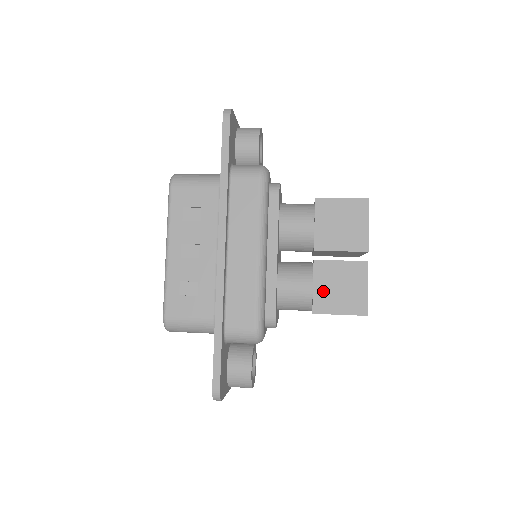
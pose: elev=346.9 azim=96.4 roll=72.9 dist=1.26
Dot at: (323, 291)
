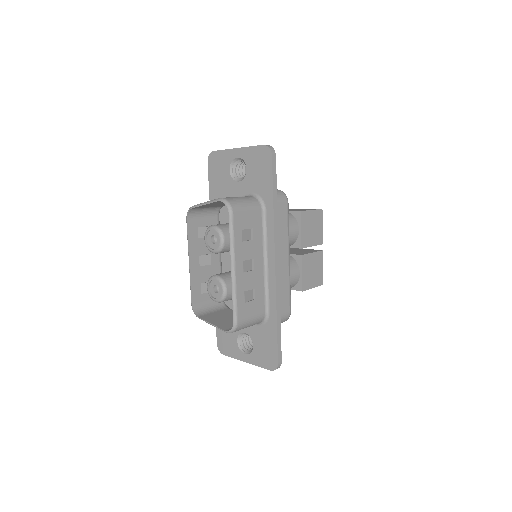
Dot at: (306, 275)
